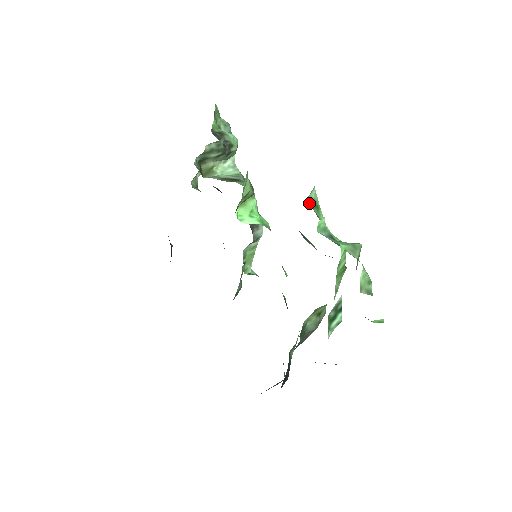
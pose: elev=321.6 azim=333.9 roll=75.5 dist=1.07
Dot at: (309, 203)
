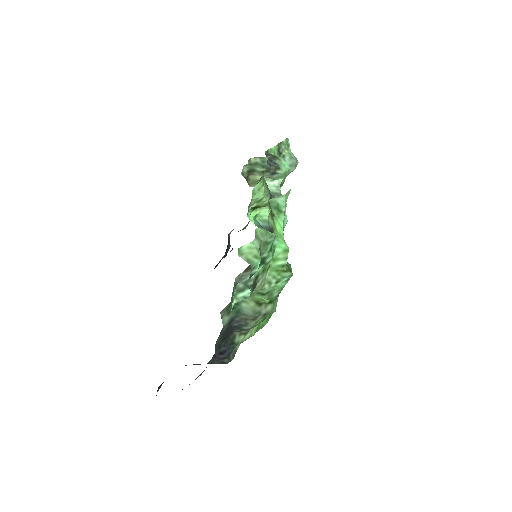
Dot at: (270, 203)
